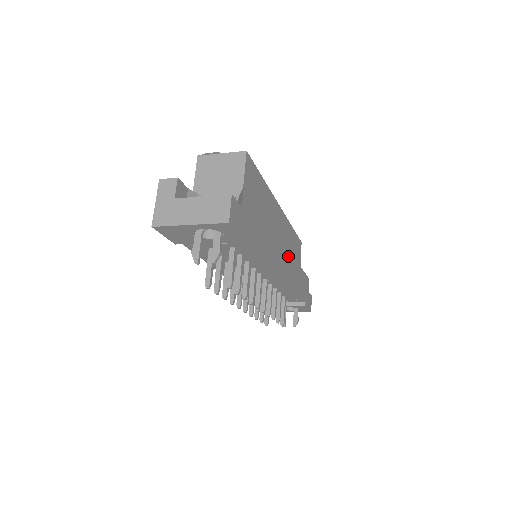
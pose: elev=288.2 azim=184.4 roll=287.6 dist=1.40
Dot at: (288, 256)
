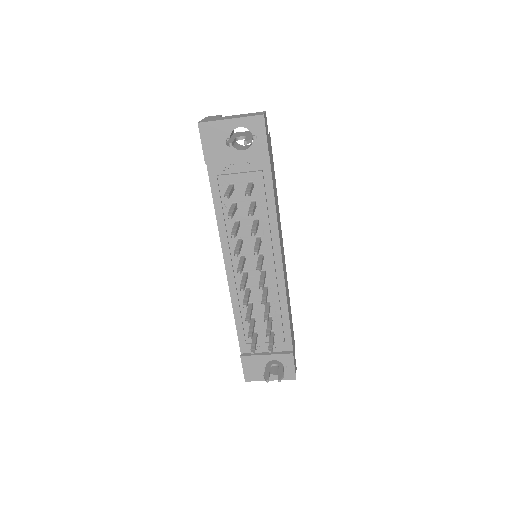
Dot at: (285, 266)
